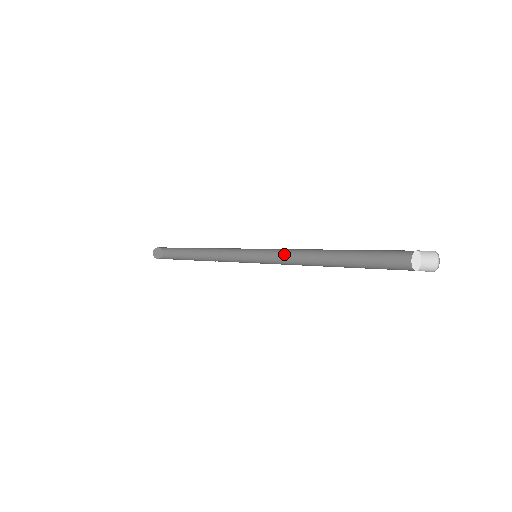
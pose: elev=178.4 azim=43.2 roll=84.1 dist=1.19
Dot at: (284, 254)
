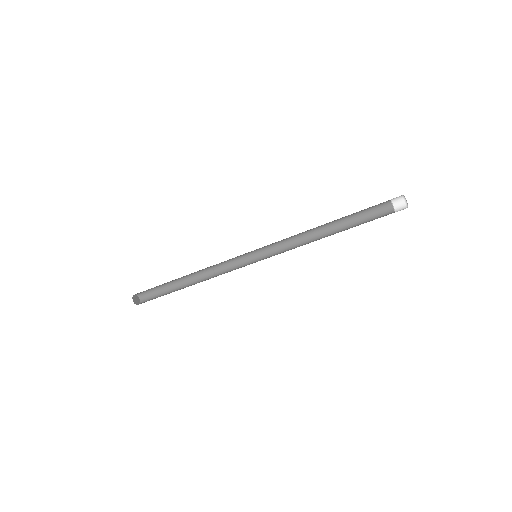
Dot at: (280, 245)
